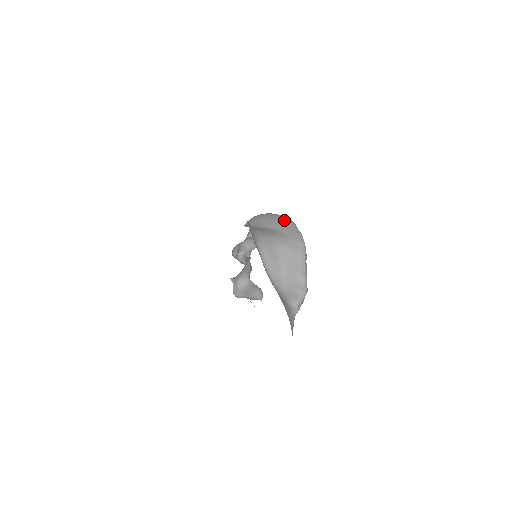
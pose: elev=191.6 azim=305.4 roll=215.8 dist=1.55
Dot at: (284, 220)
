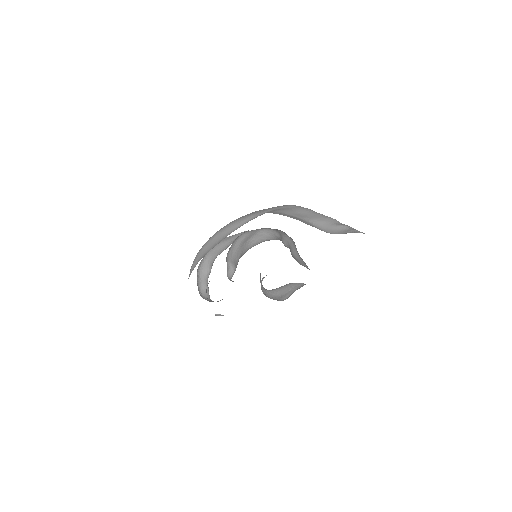
Dot at: (247, 214)
